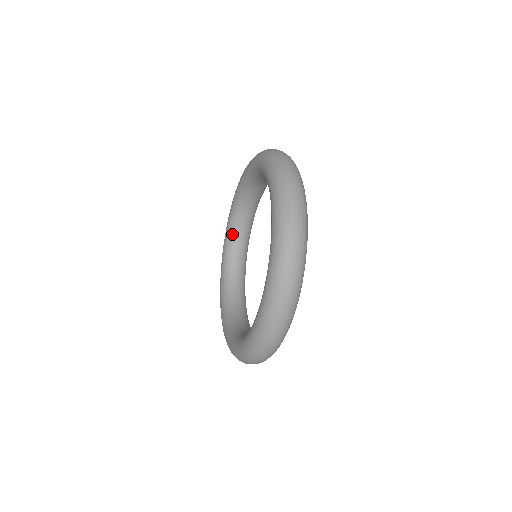
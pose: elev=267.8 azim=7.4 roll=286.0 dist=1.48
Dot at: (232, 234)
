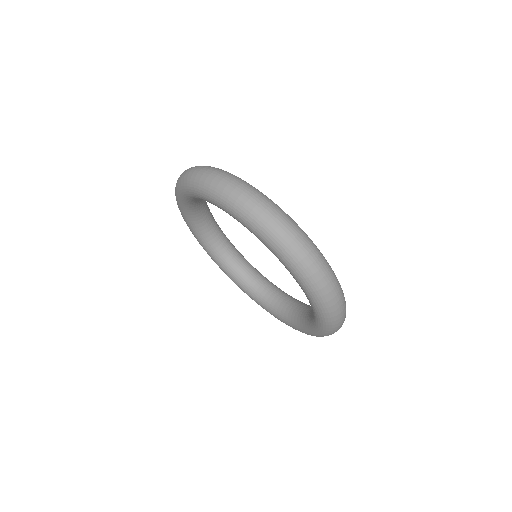
Dot at: (192, 211)
